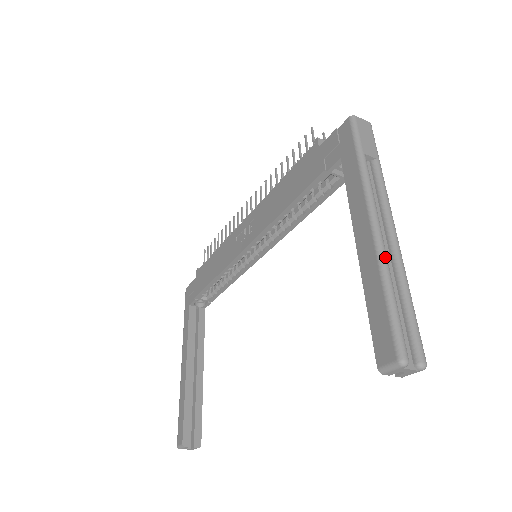
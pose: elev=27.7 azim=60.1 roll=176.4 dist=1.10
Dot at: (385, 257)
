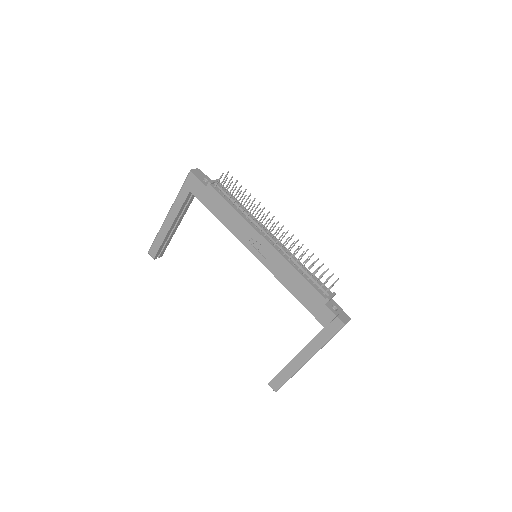
Dot at: occluded
